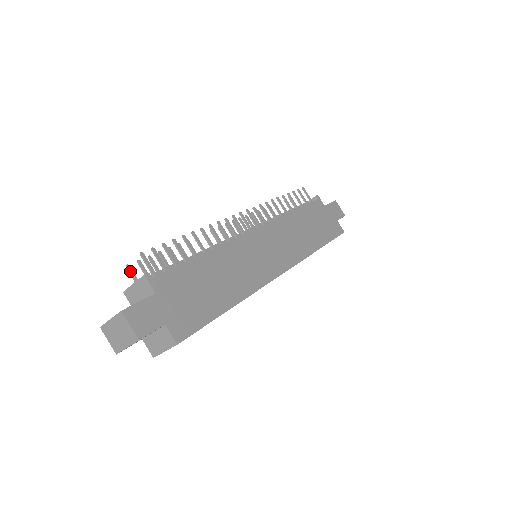
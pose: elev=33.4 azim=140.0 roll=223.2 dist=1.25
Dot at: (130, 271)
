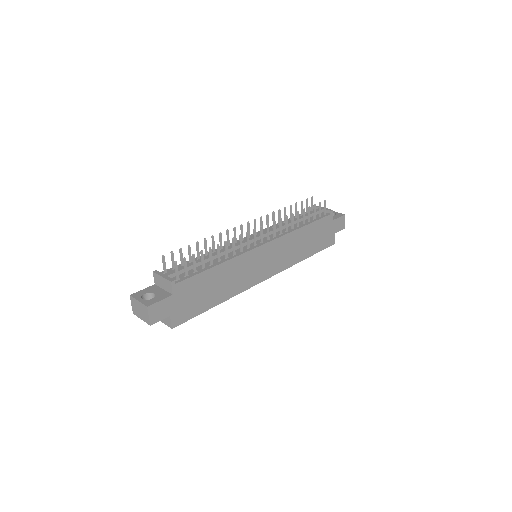
Dot at: (163, 260)
